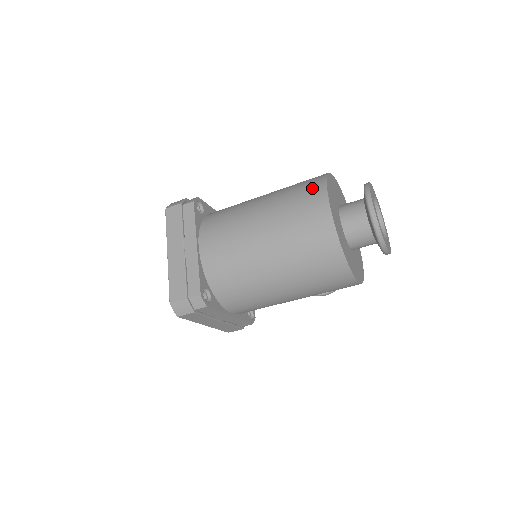
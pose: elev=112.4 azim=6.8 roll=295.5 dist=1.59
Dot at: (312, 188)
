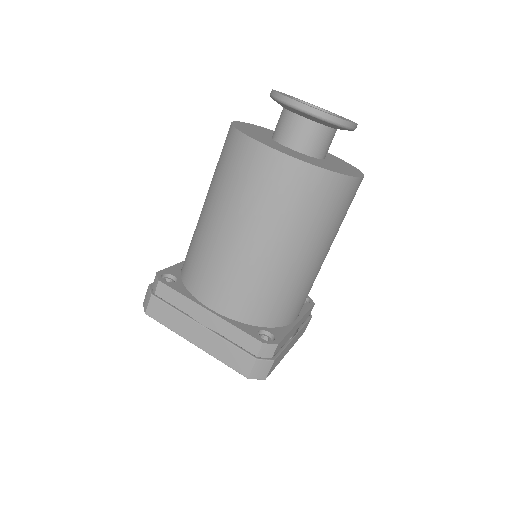
Dot at: (238, 153)
